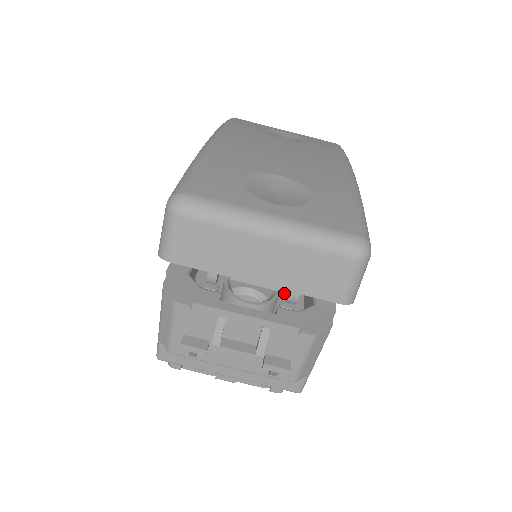
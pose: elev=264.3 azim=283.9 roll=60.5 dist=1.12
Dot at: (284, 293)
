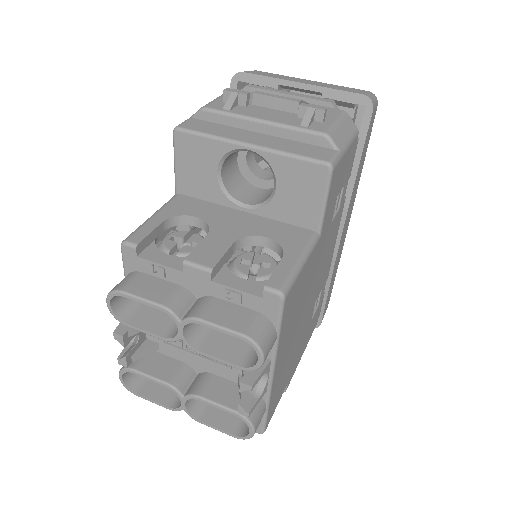
Dot at: occluded
